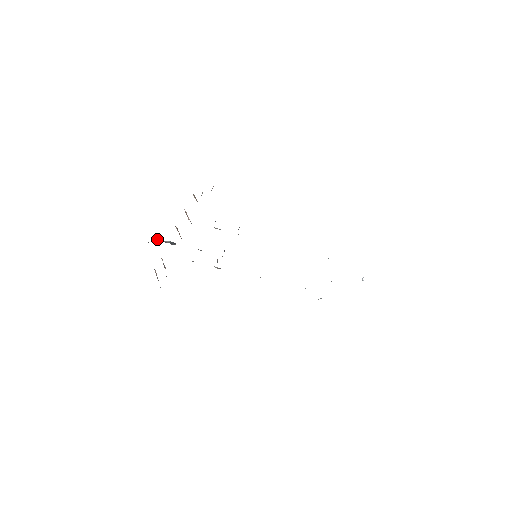
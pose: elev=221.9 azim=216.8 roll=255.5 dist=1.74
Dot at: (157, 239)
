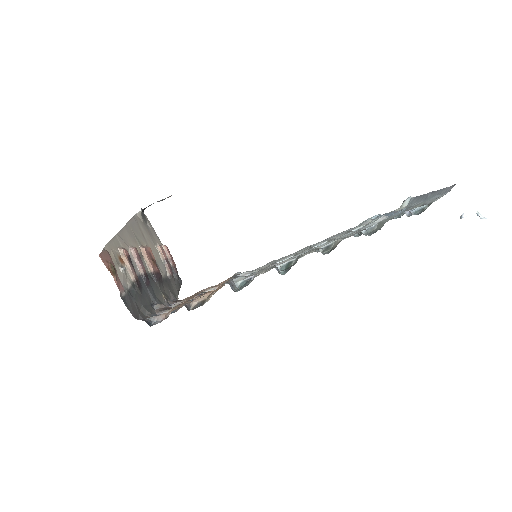
Dot at: occluded
